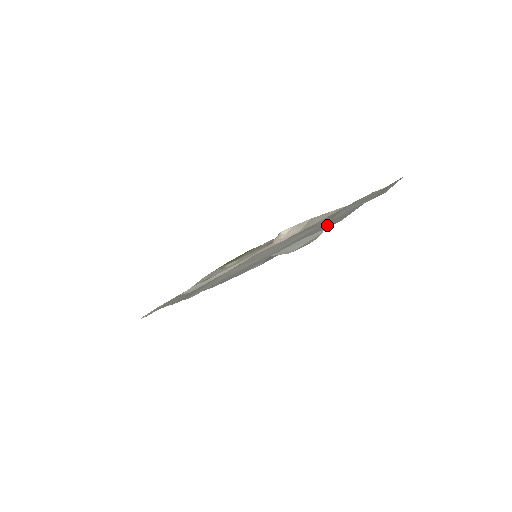
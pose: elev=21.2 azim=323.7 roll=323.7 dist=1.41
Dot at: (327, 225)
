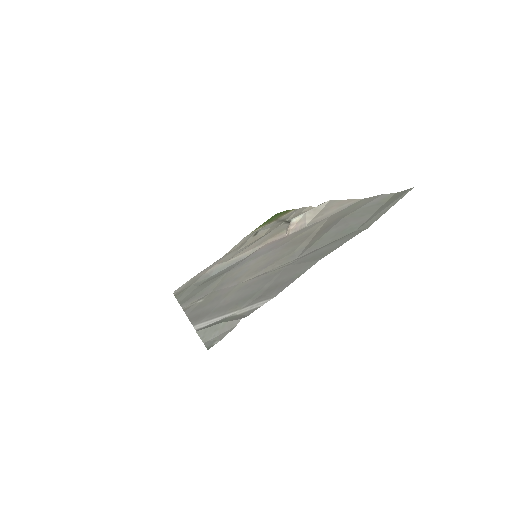
Dot at: (275, 283)
